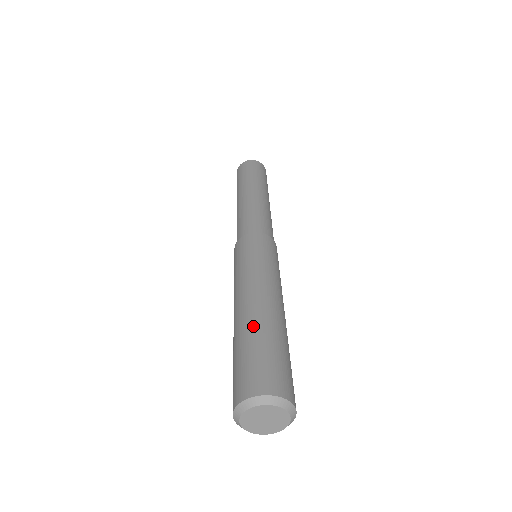
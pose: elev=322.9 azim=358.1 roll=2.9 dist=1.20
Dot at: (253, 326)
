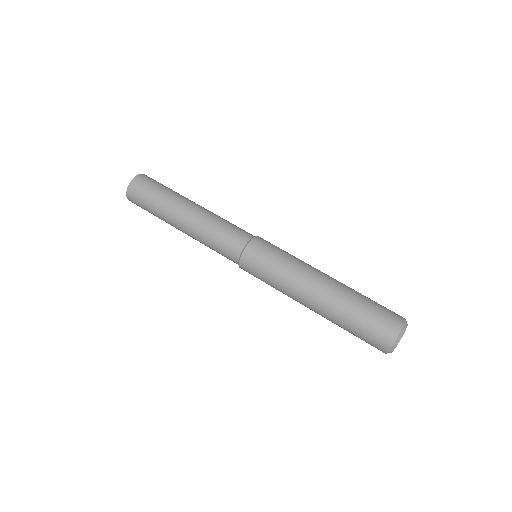
Dot at: (351, 293)
